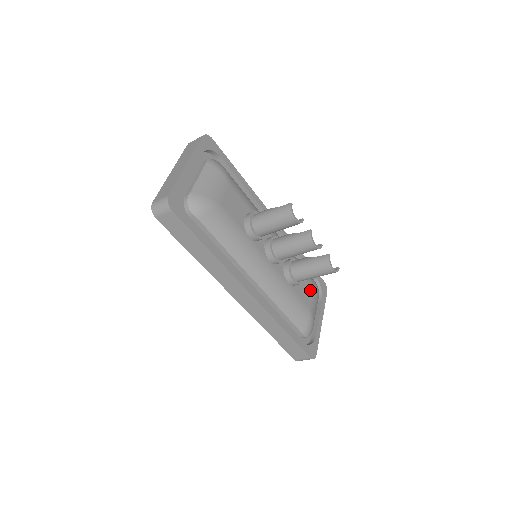
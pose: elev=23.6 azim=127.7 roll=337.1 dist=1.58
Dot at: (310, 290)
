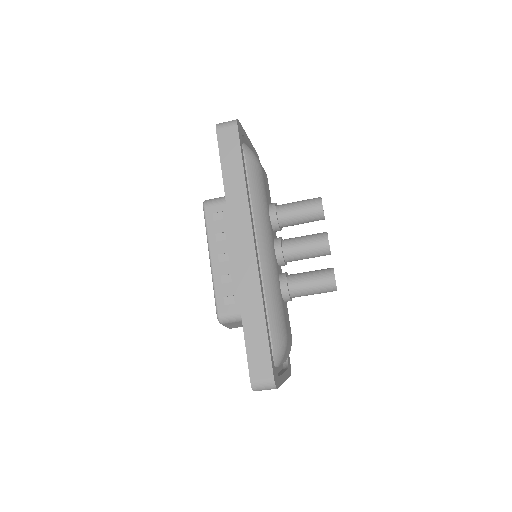
Dot at: (289, 327)
